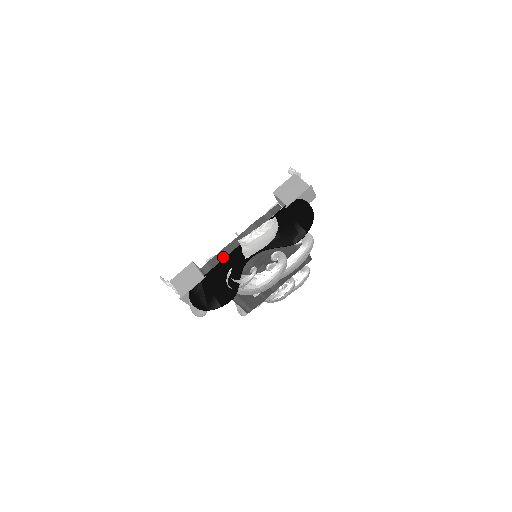
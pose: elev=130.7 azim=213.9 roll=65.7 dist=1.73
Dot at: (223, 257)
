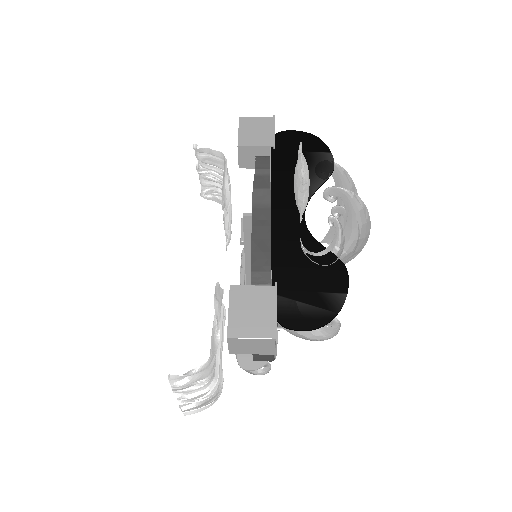
Dot at: (265, 247)
